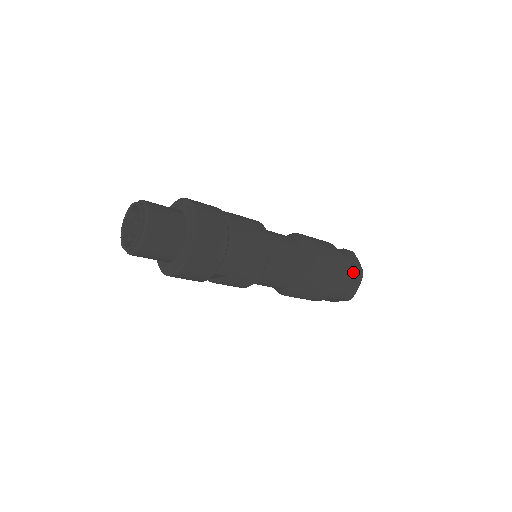
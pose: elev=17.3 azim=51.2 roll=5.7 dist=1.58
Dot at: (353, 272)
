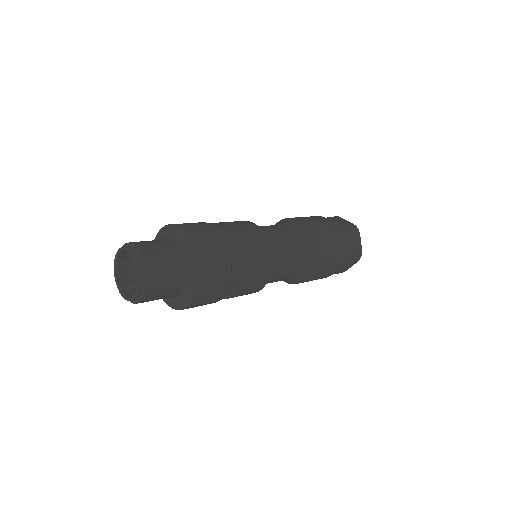
Dot at: (349, 231)
